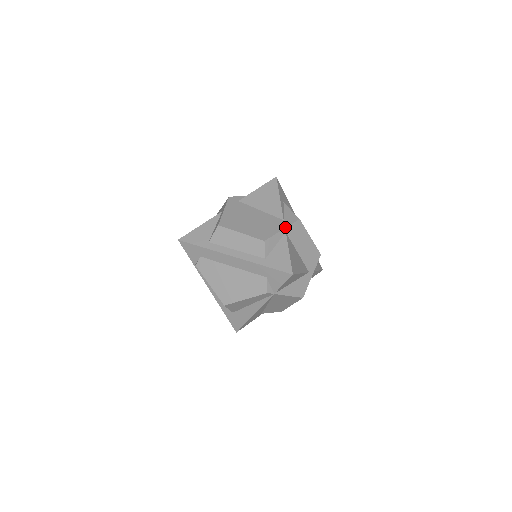
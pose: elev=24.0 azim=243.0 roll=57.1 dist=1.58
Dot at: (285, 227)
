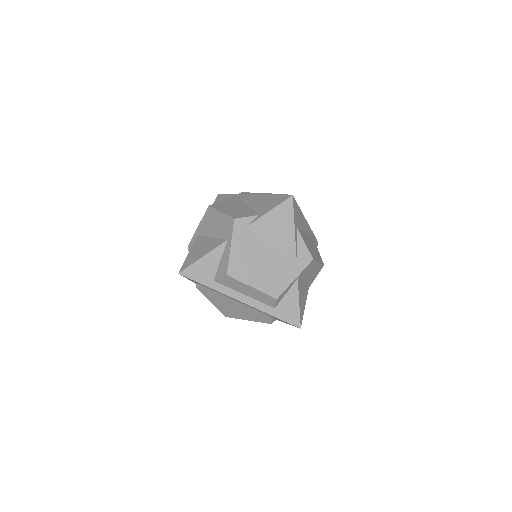
Dot at: (298, 275)
